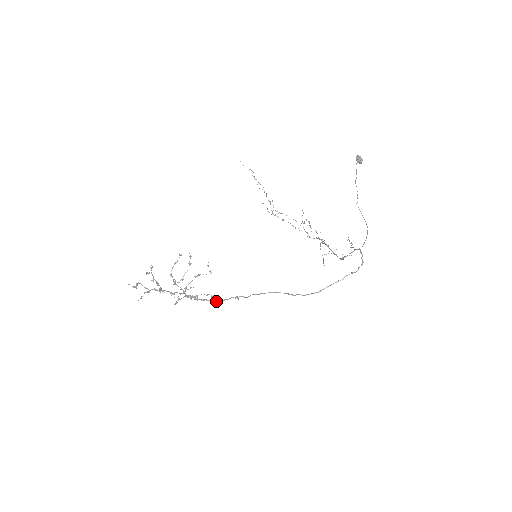
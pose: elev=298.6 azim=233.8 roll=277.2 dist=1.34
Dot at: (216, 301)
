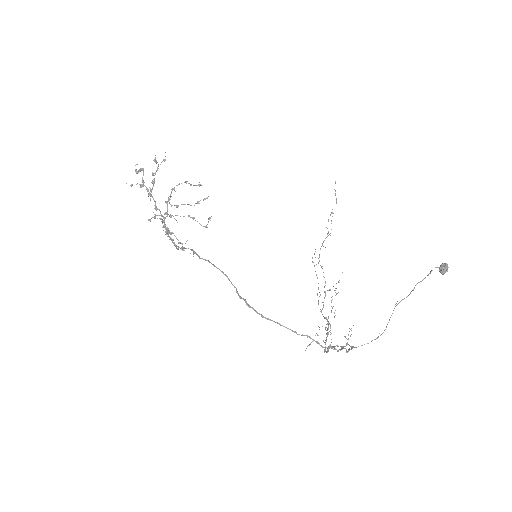
Dot at: occluded
